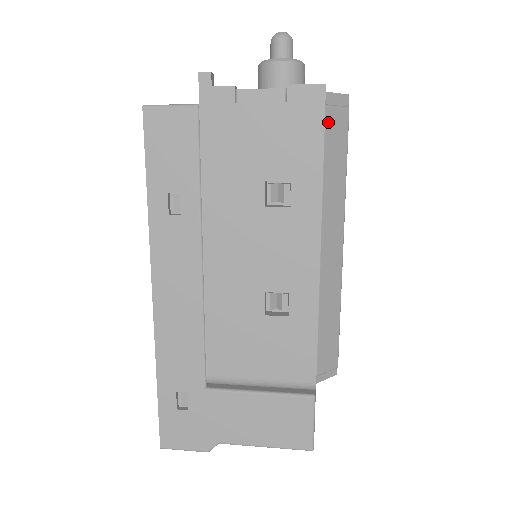
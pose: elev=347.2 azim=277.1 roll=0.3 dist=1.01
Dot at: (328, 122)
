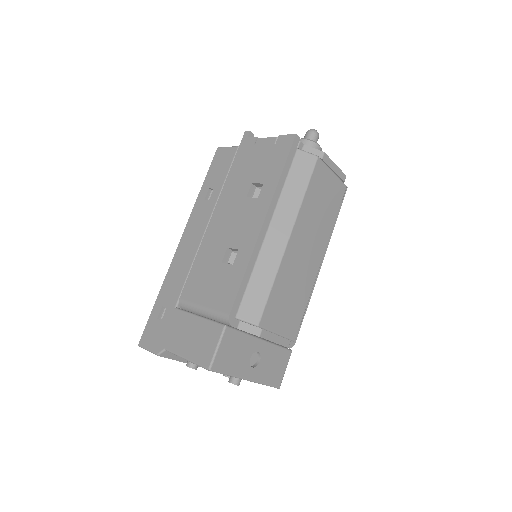
Dot at: (298, 158)
